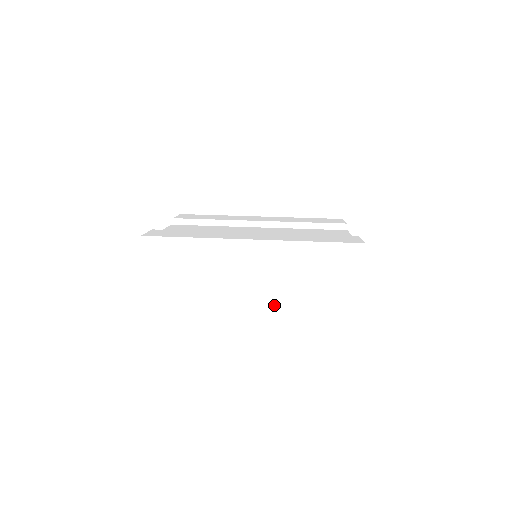
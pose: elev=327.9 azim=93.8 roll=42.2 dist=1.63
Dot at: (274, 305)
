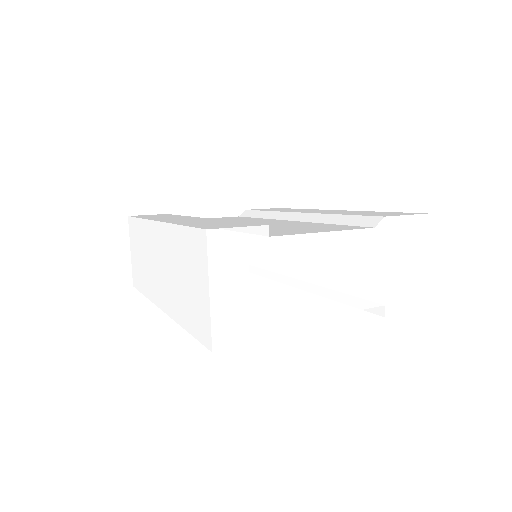
Dot at: (170, 311)
